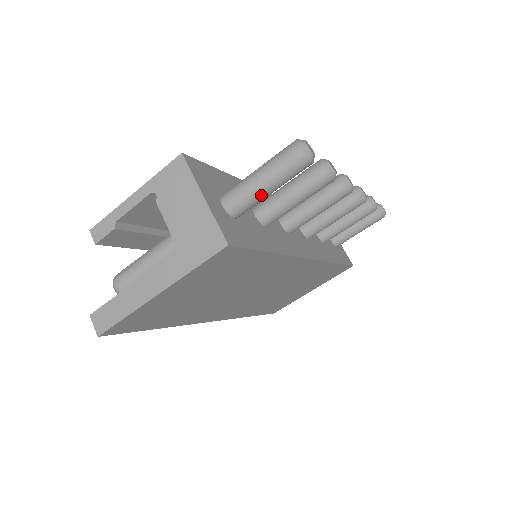
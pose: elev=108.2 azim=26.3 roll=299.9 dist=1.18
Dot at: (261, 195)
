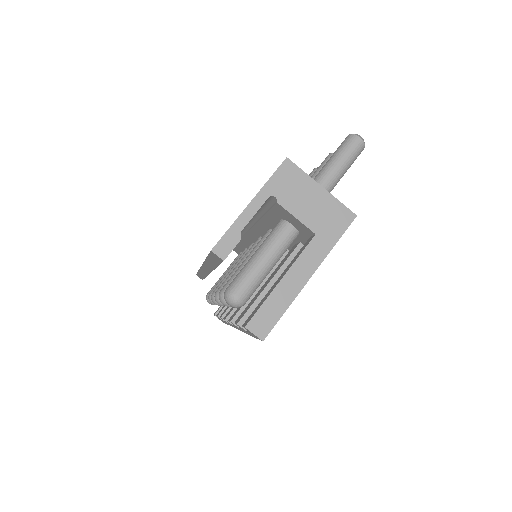
Dot at: (339, 180)
